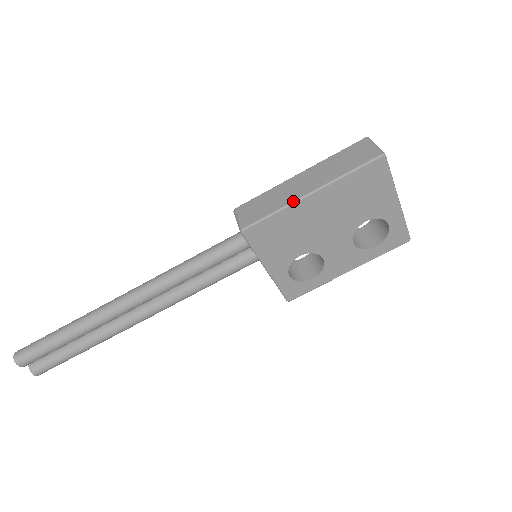
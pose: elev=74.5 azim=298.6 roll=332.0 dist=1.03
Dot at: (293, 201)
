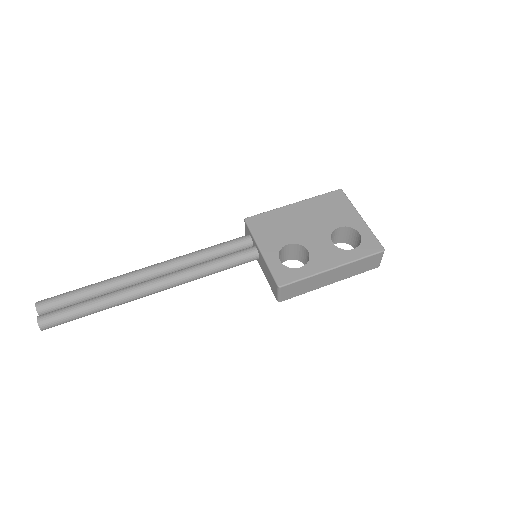
Dot at: (282, 207)
